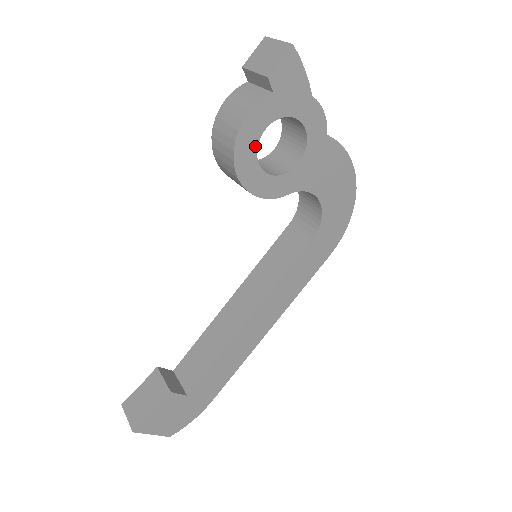
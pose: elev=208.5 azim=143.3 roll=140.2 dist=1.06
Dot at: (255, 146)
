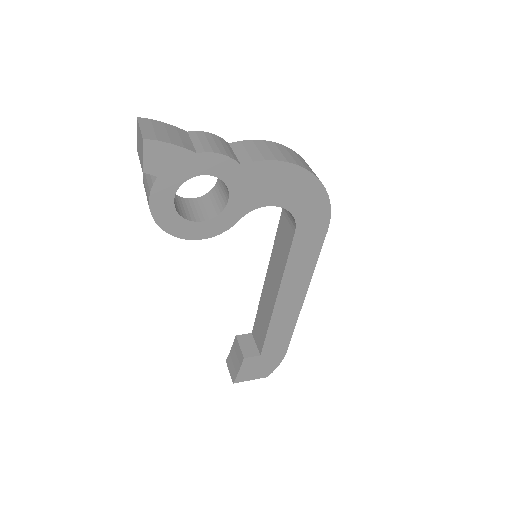
Dot at: (175, 214)
